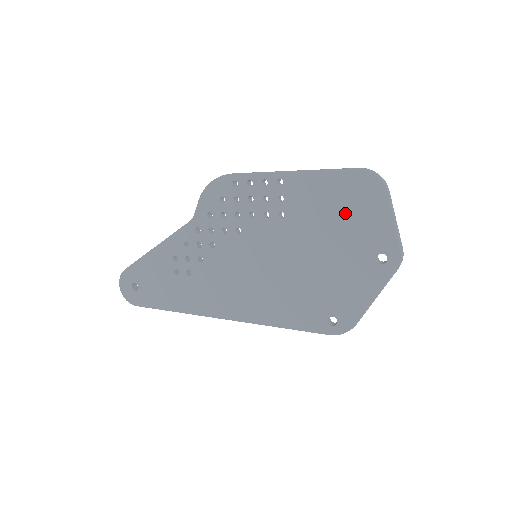
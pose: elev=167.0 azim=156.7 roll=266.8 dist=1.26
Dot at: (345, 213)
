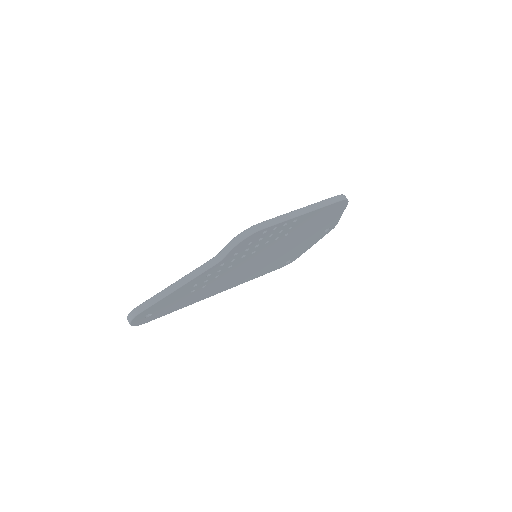
Dot at: (322, 220)
